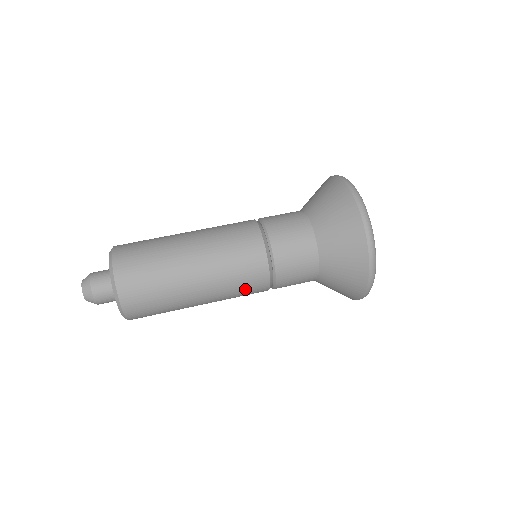
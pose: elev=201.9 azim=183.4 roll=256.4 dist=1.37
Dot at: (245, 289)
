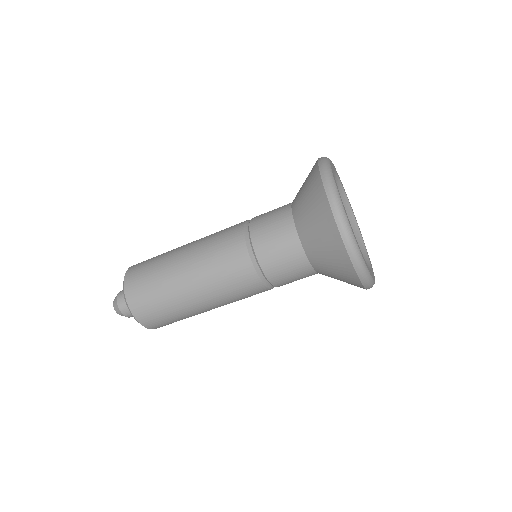
Dot at: (240, 291)
